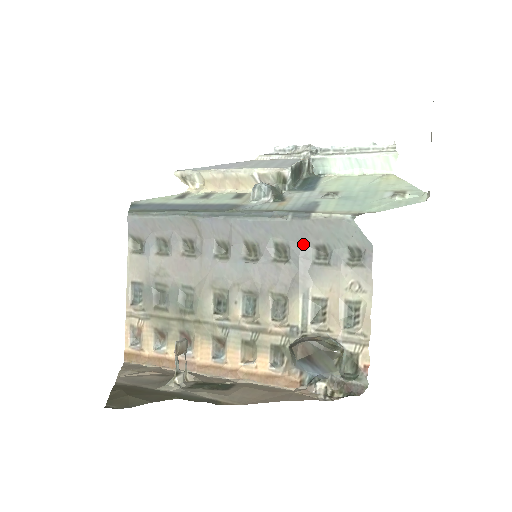
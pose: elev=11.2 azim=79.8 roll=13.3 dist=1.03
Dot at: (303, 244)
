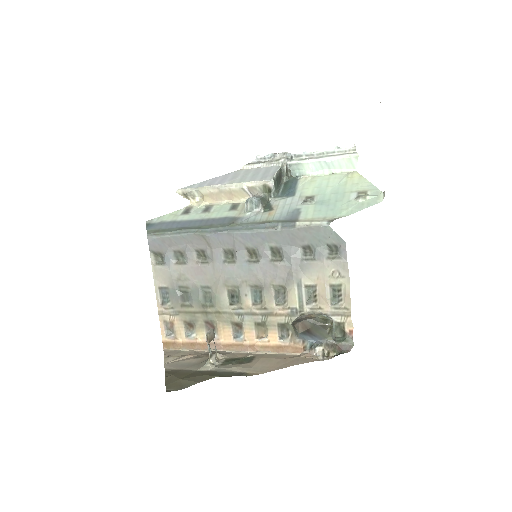
Dot at: (292, 246)
